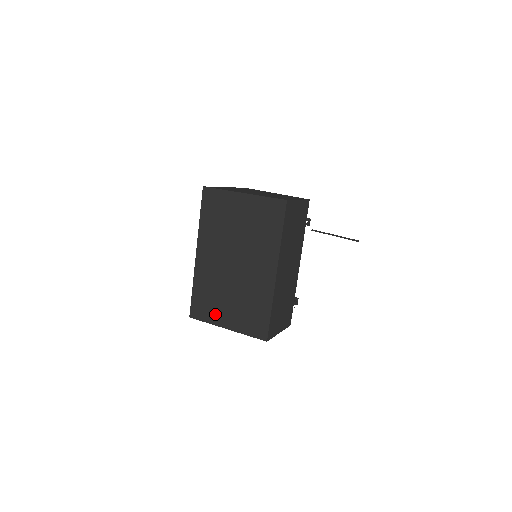
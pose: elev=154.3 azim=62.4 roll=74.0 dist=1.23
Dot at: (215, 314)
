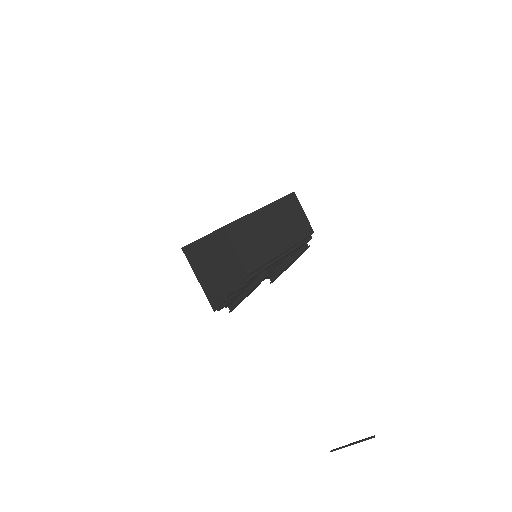
Dot at: occluded
